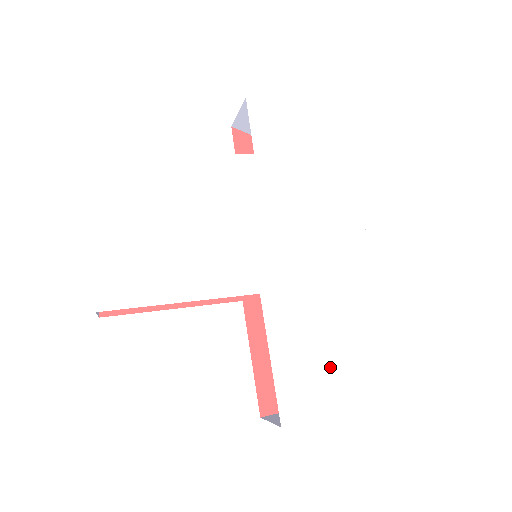
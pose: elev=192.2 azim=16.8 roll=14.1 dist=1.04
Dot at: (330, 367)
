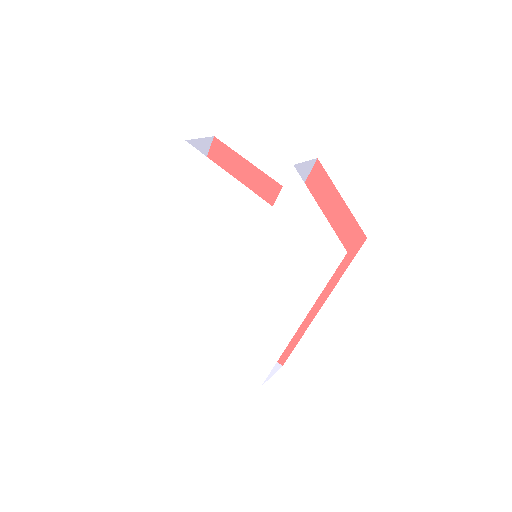
Dot at: (238, 340)
